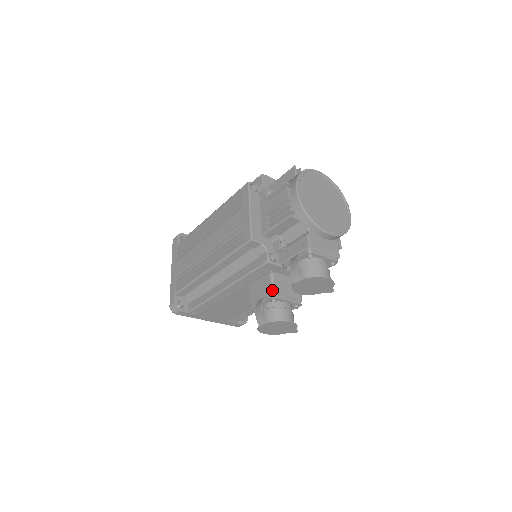
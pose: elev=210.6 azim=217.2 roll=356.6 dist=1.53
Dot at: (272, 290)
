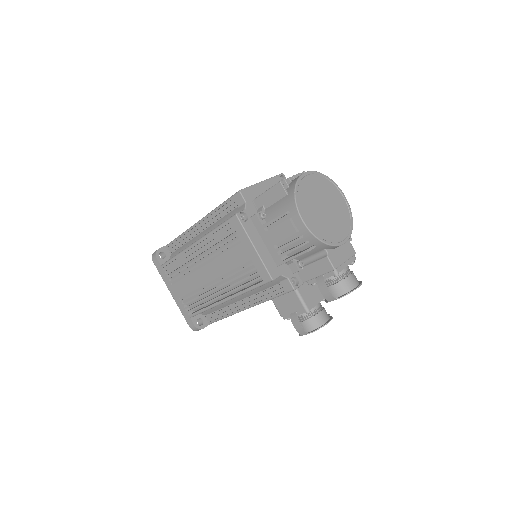
Dot at: (304, 306)
